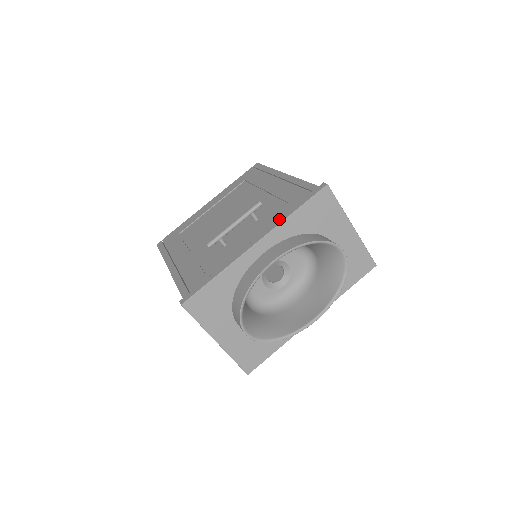
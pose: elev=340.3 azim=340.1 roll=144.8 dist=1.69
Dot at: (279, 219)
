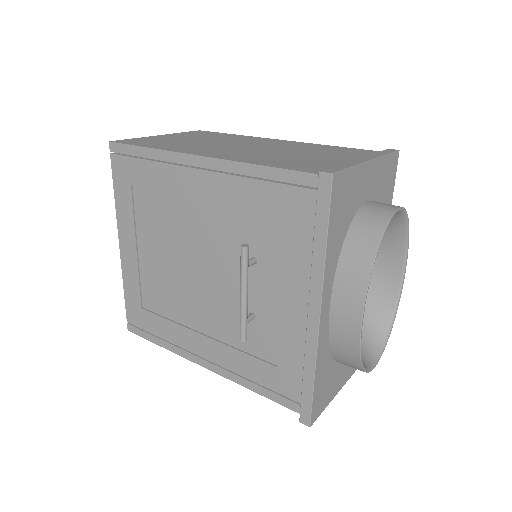
Dot at: (313, 265)
